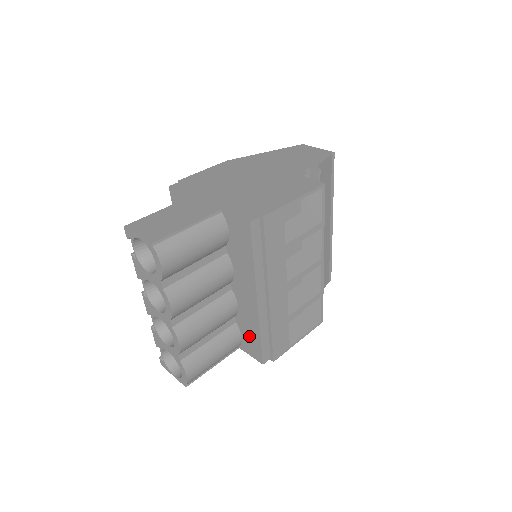
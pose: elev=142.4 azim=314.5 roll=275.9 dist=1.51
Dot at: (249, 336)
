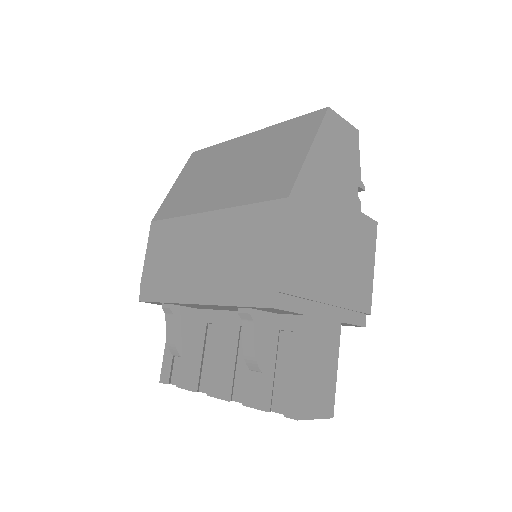
Dot at: occluded
